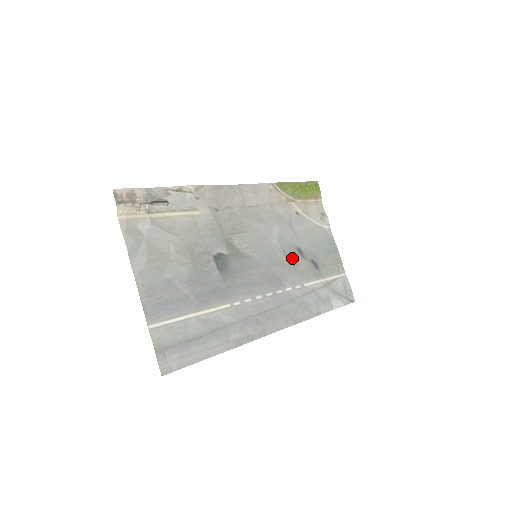
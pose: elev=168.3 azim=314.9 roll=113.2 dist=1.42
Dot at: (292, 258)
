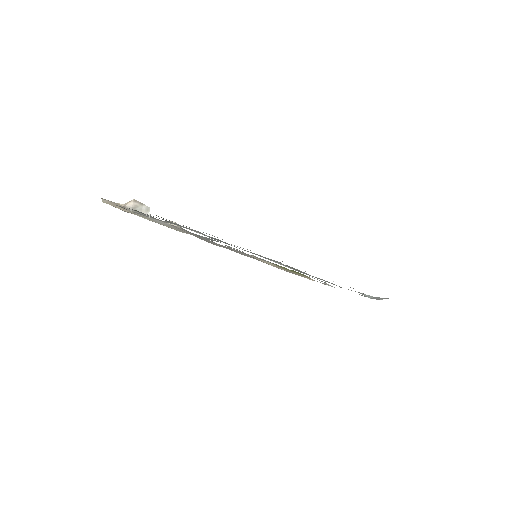
Dot at: occluded
